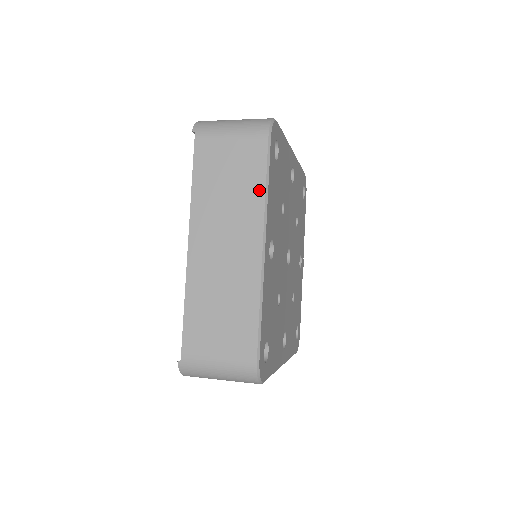
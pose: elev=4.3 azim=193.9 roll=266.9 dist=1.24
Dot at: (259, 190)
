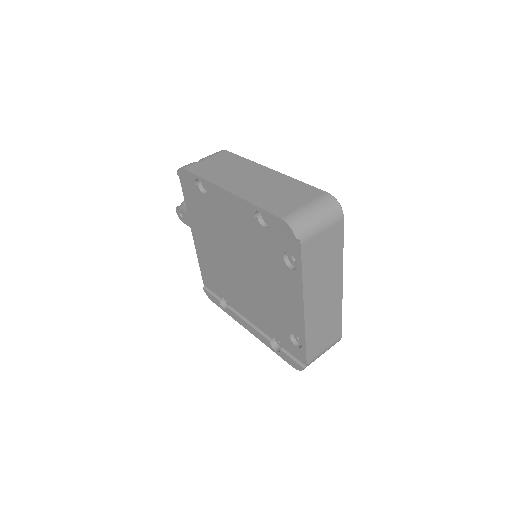
Dot at: (340, 254)
